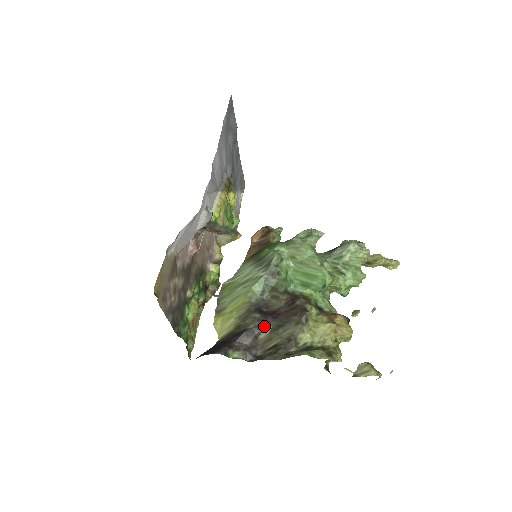
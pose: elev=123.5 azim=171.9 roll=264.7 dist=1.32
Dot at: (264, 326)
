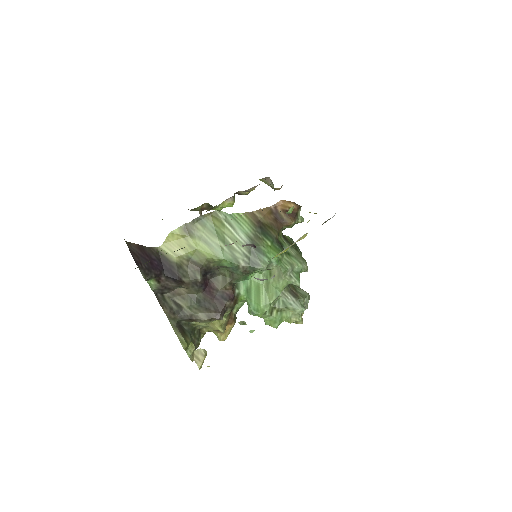
Dot at: (193, 289)
